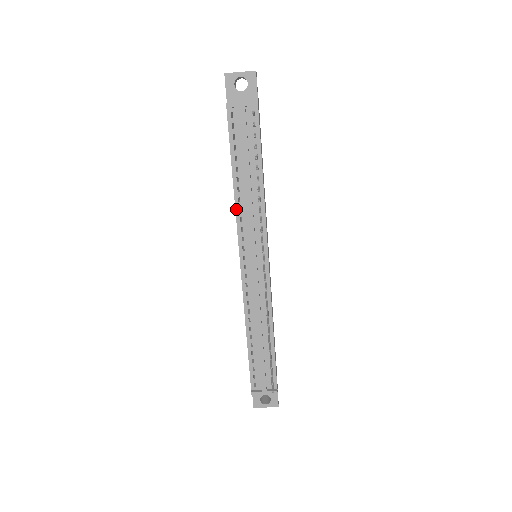
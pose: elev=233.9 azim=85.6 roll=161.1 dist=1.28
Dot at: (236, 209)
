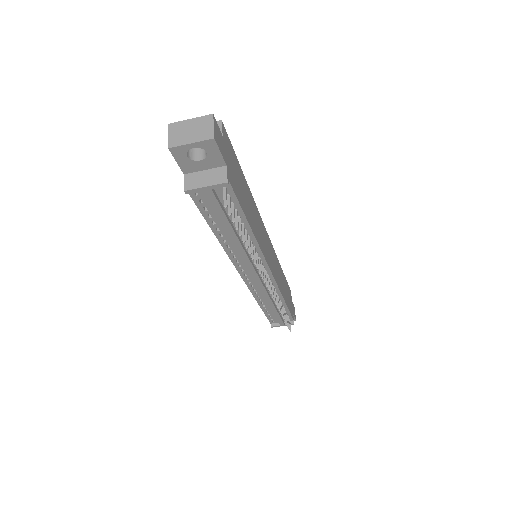
Dot at: (226, 252)
